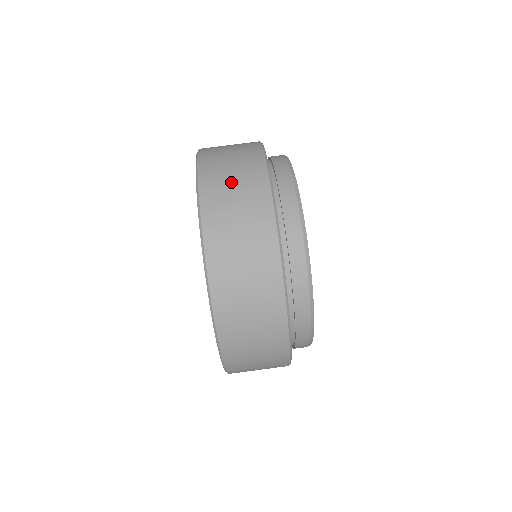
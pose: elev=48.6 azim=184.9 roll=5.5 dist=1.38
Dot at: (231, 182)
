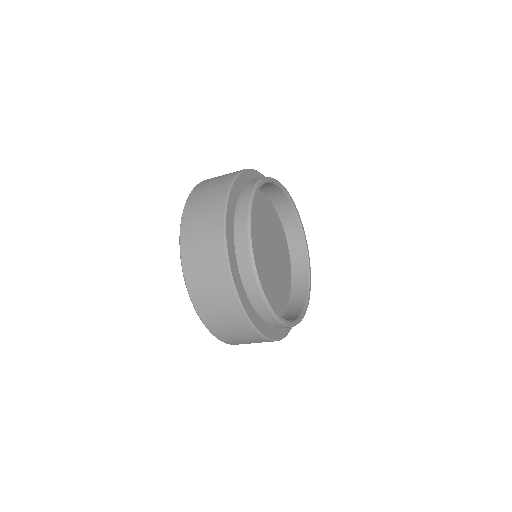
Dot at: occluded
